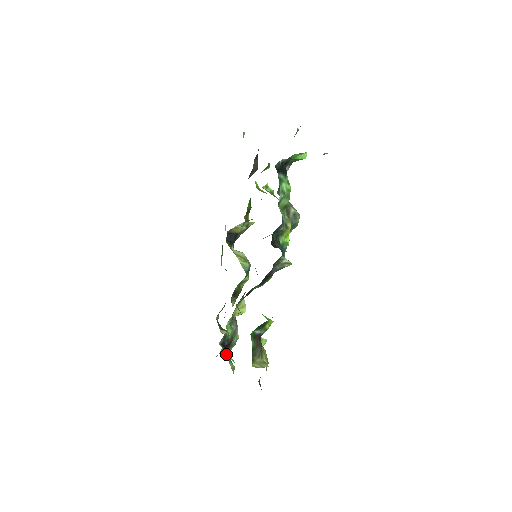
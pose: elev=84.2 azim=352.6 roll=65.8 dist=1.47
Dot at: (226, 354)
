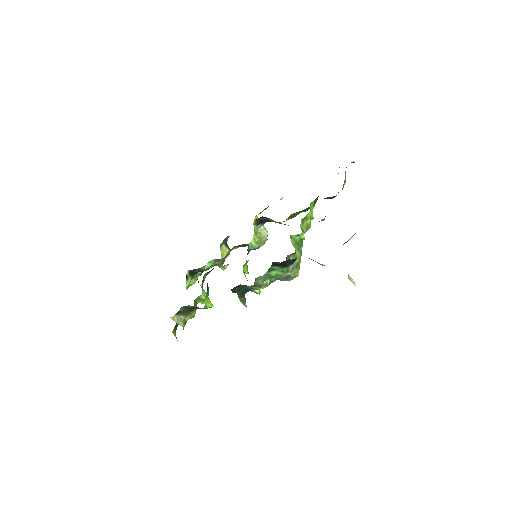
Dot at: (195, 274)
